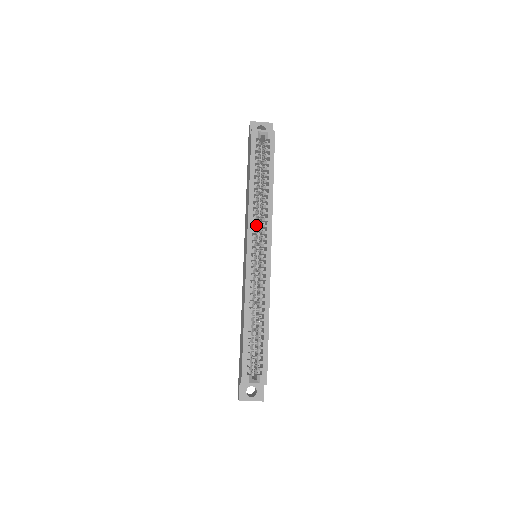
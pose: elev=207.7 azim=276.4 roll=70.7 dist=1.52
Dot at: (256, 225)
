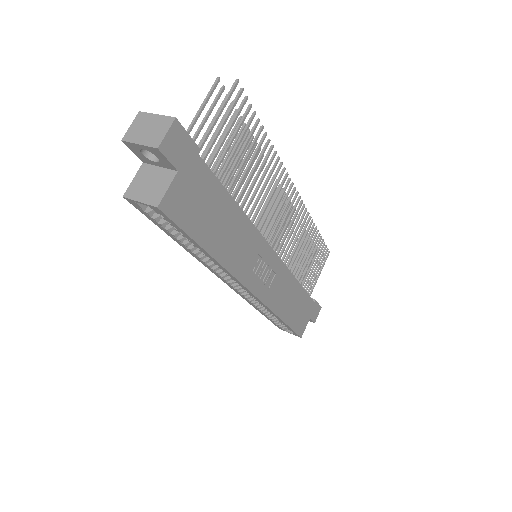
Dot at: (221, 272)
